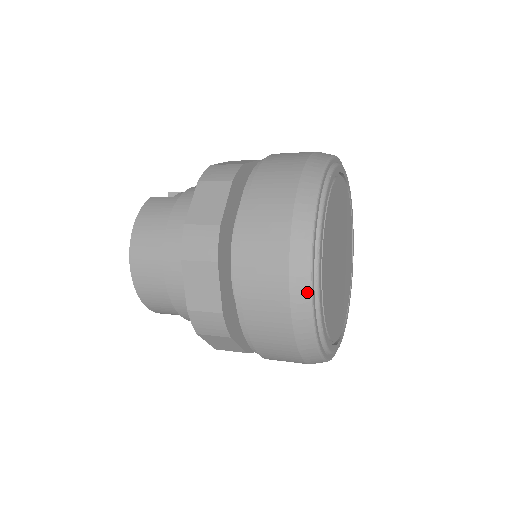
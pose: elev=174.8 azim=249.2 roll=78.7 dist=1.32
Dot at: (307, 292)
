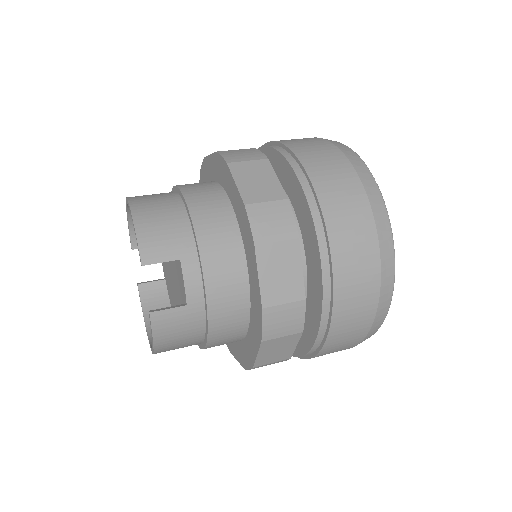
Dot at: occluded
